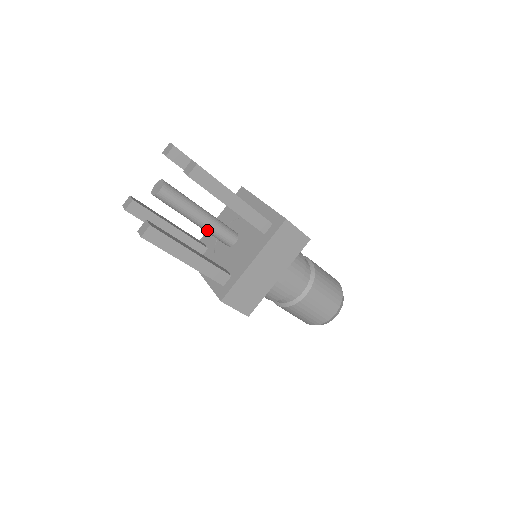
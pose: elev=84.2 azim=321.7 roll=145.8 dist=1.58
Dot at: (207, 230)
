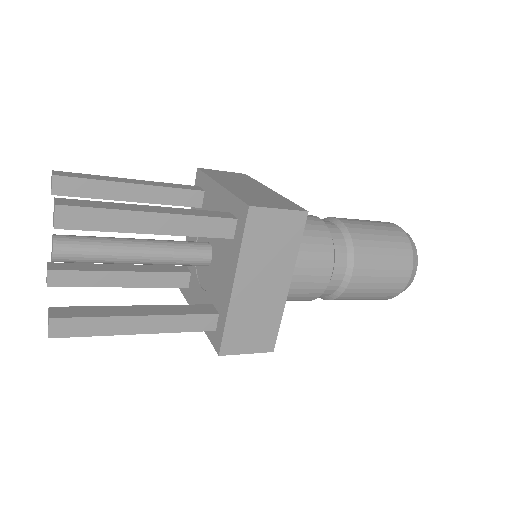
Dot at: (160, 264)
